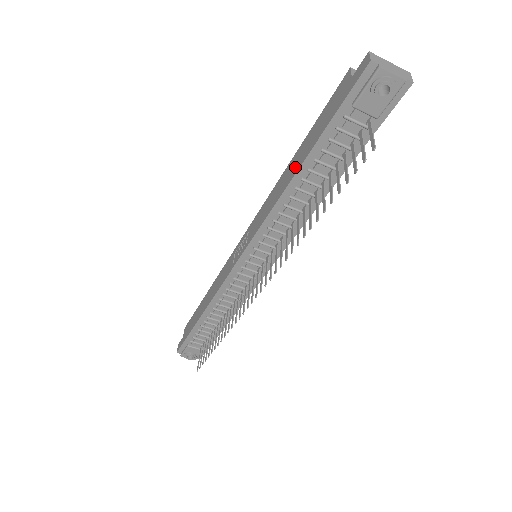
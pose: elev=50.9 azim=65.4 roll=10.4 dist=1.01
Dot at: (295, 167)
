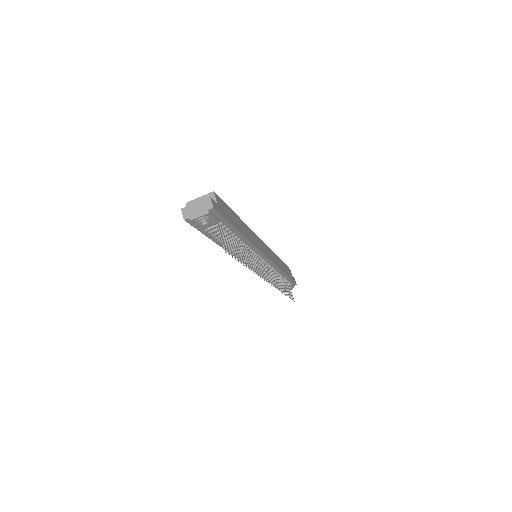
Dot at: occluded
